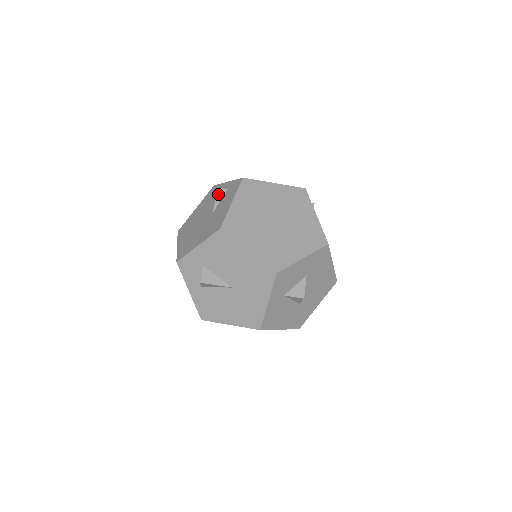
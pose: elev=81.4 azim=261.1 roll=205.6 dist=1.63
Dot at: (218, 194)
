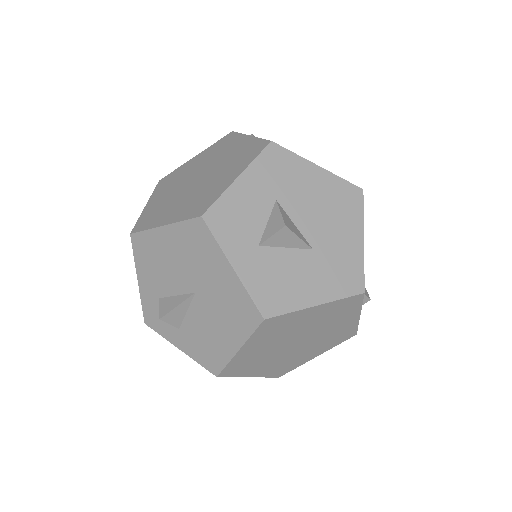
Dot at: occluded
